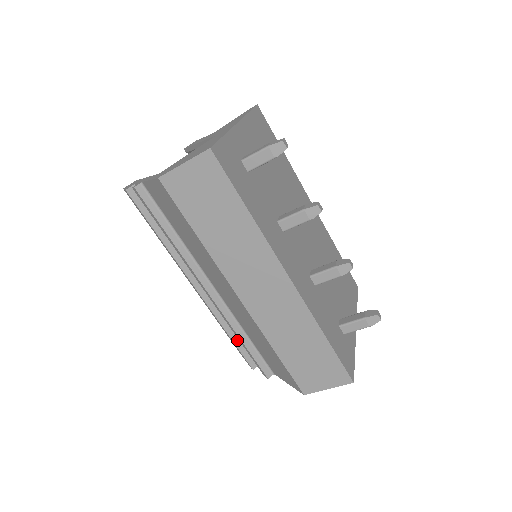
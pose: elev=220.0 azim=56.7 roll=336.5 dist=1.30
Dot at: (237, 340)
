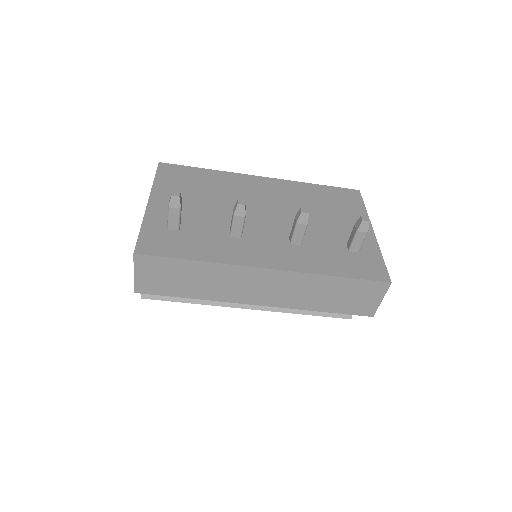
Dot at: occluded
